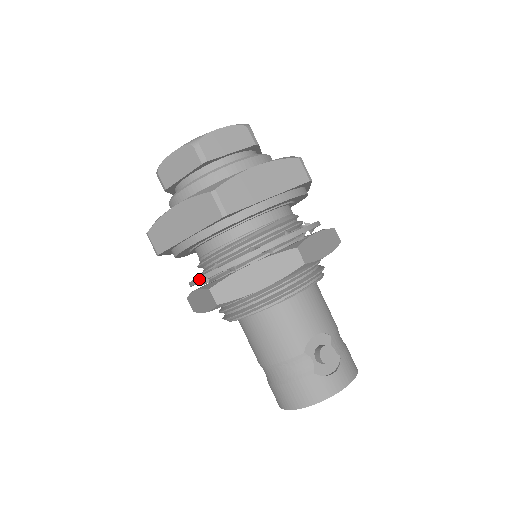
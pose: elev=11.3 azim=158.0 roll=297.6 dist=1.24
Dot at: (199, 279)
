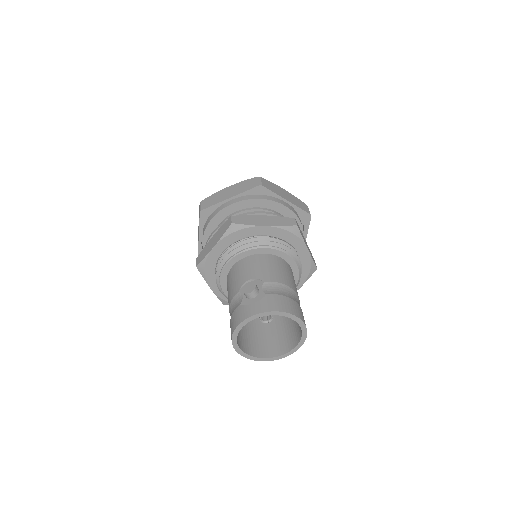
Dot at: occluded
